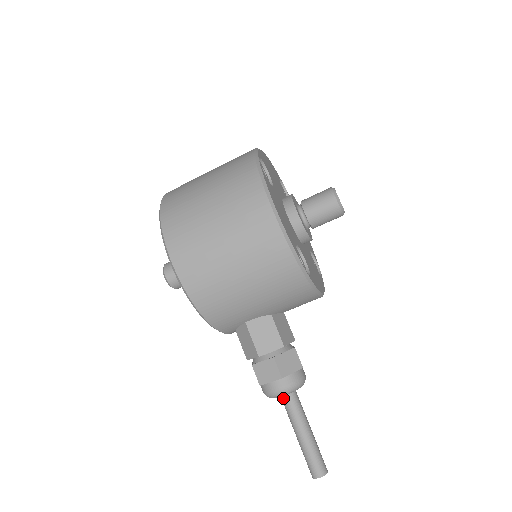
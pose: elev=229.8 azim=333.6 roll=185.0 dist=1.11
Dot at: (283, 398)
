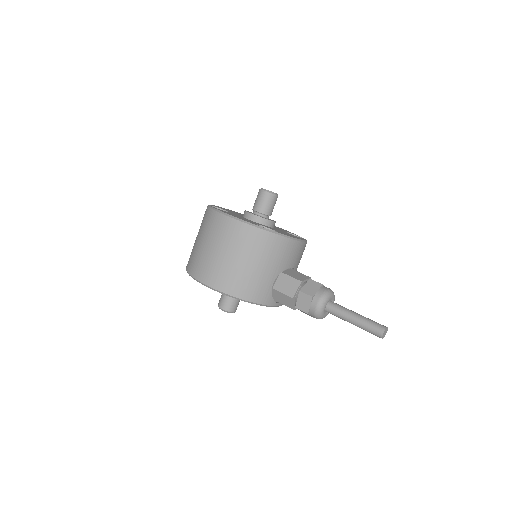
Dot at: (328, 311)
